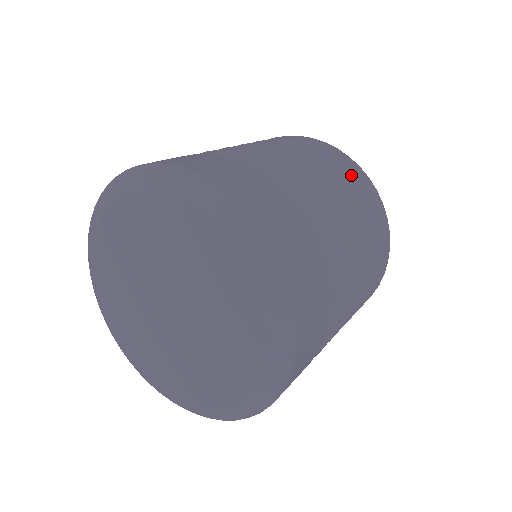
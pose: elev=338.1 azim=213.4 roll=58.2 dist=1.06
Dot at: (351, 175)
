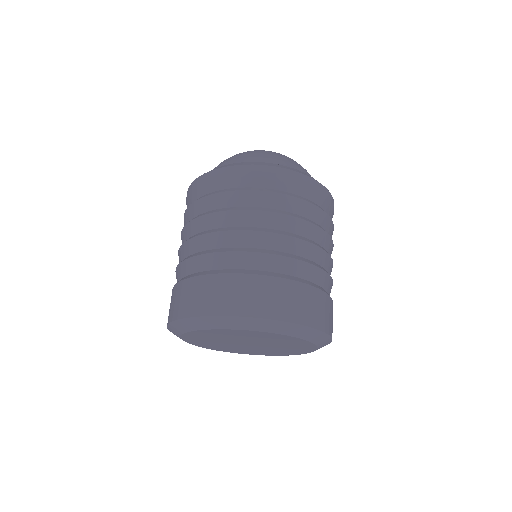
Dot at: (266, 182)
